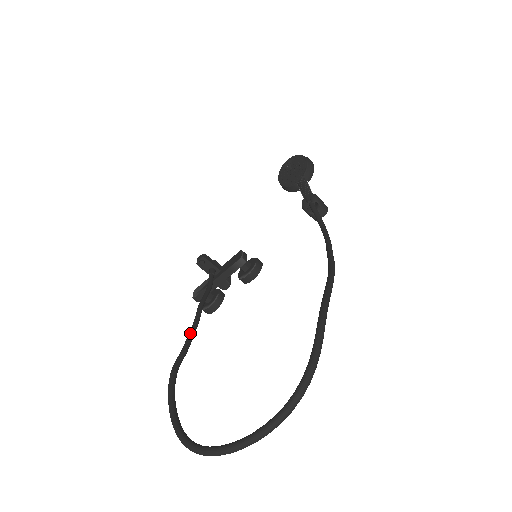
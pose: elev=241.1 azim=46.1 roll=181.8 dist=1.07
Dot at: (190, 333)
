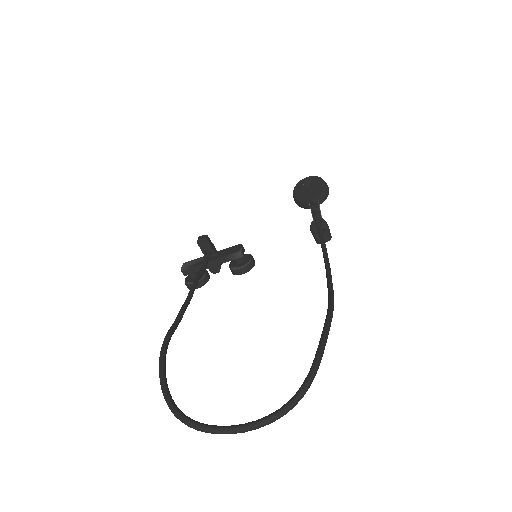
Dot at: (183, 308)
